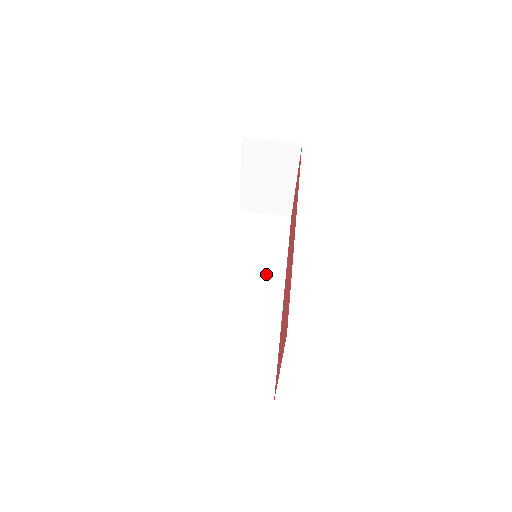
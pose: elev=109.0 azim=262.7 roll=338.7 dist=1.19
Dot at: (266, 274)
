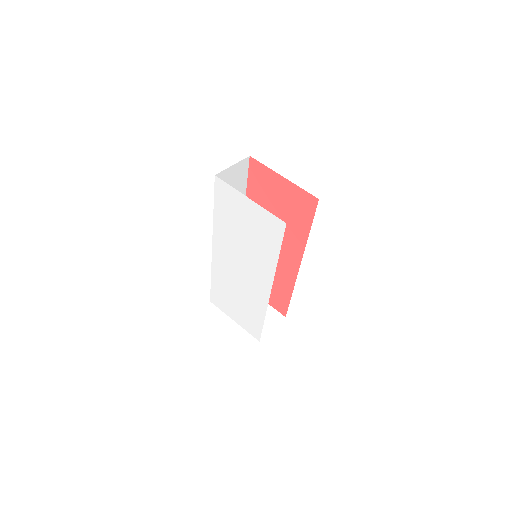
Dot at: occluded
